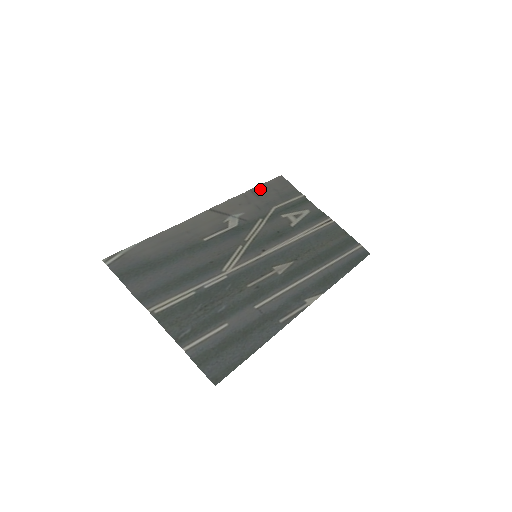
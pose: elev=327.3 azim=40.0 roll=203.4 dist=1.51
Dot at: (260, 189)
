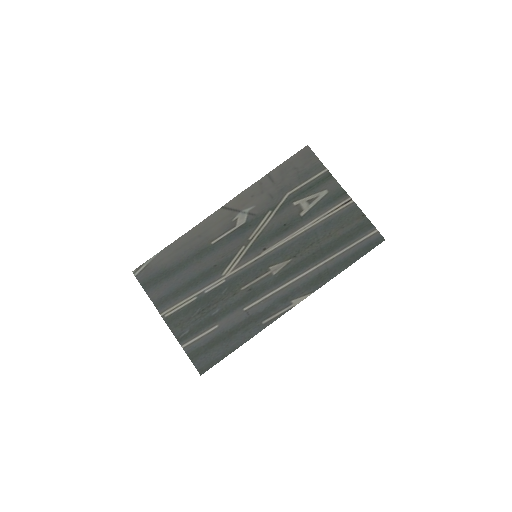
Dot at: (278, 171)
